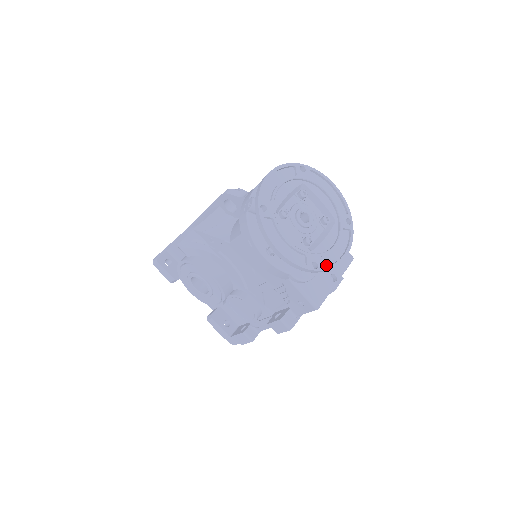
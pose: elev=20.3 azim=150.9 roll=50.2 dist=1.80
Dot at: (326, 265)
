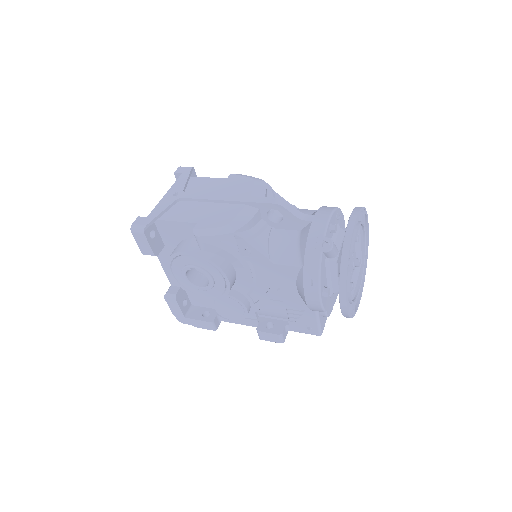
Dot at: occluded
